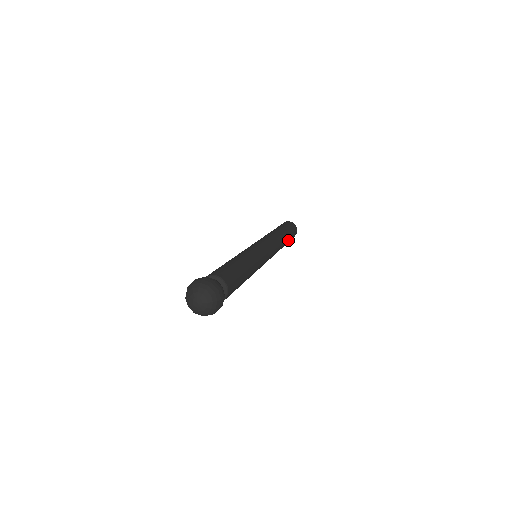
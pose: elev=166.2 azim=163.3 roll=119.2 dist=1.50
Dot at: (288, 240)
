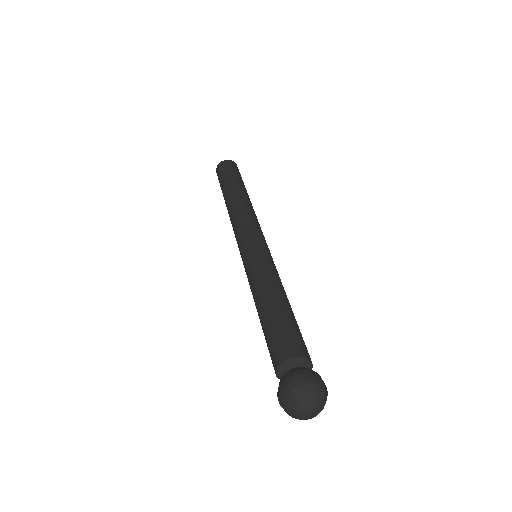
Dot at: (245, 189)
